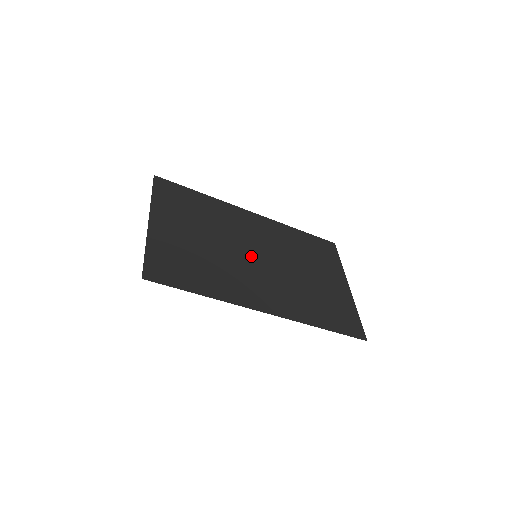
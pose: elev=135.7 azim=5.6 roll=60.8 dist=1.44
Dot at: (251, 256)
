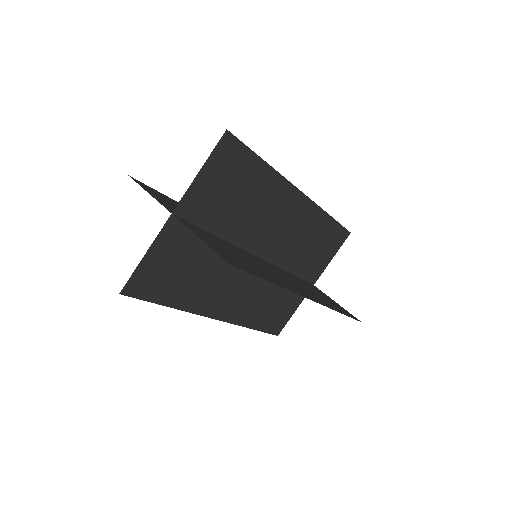
Dot at: occluded
